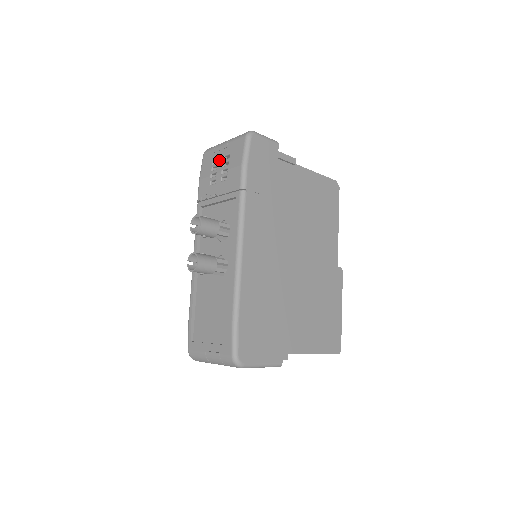
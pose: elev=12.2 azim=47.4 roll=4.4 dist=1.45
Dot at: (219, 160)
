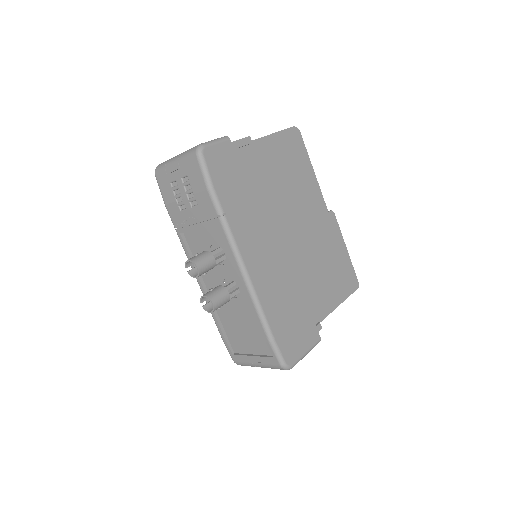
Dot at: (178, 183)
